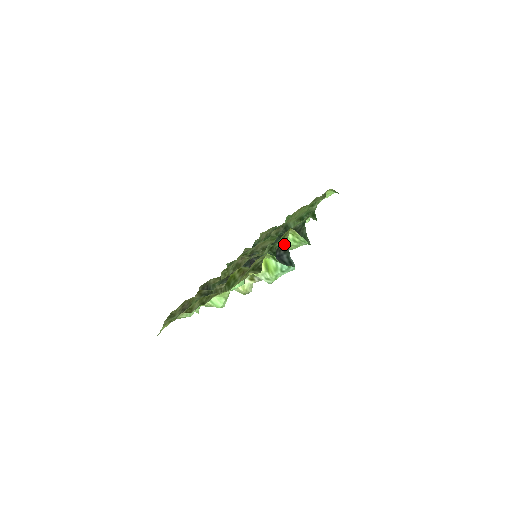
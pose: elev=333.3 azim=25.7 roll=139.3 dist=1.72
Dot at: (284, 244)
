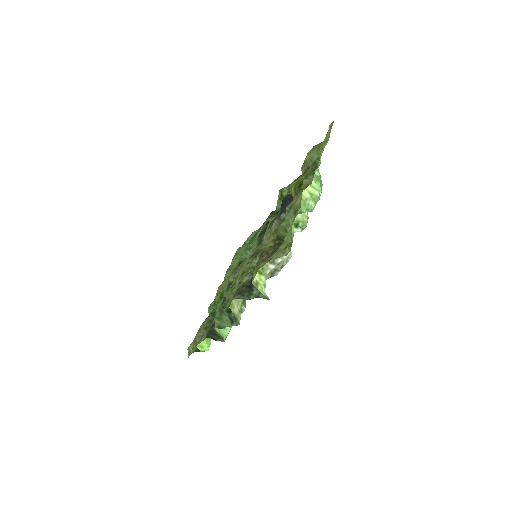
Dot at: occluded
